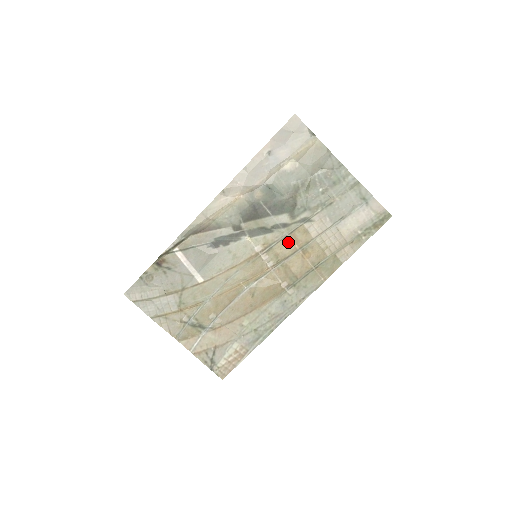
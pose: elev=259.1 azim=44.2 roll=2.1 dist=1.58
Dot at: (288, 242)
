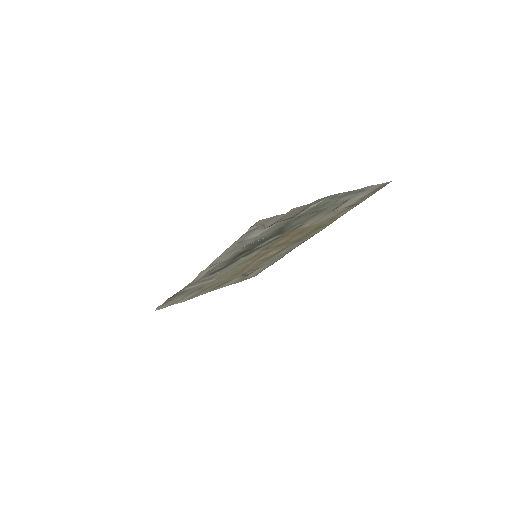
Dot at: (284, 239)
